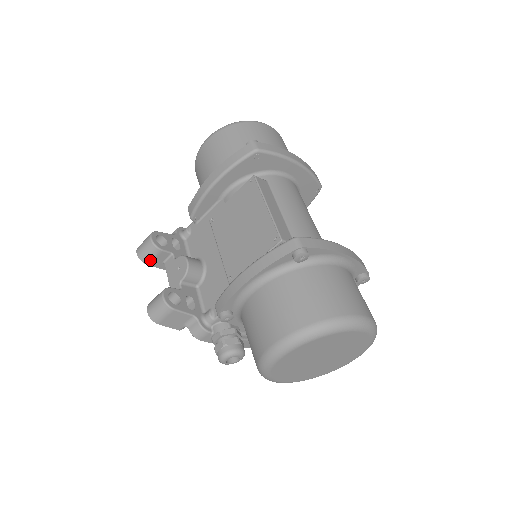
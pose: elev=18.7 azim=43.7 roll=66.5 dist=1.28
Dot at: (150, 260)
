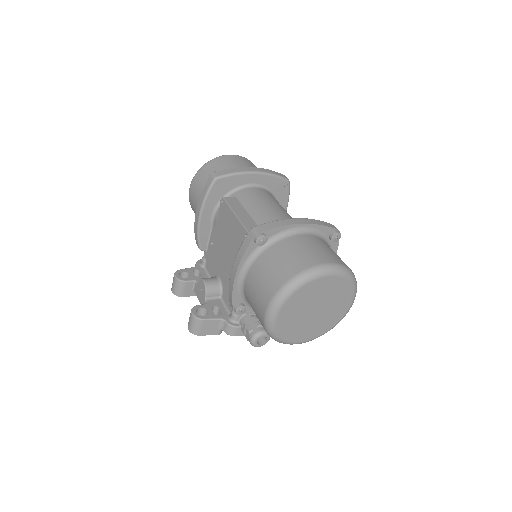
Dot at: (182, 292)
